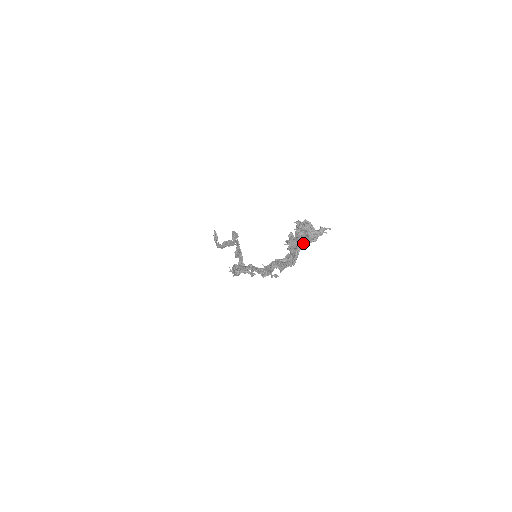
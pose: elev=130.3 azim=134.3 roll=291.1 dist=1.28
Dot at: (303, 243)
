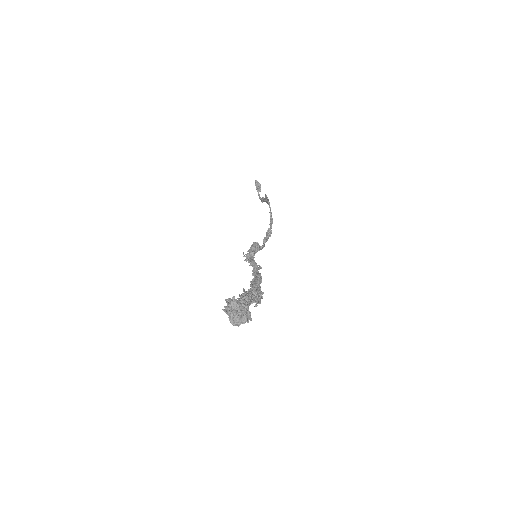
Dot at: occluded
